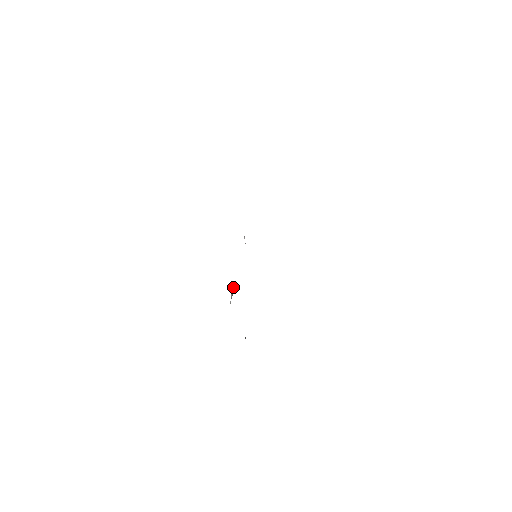
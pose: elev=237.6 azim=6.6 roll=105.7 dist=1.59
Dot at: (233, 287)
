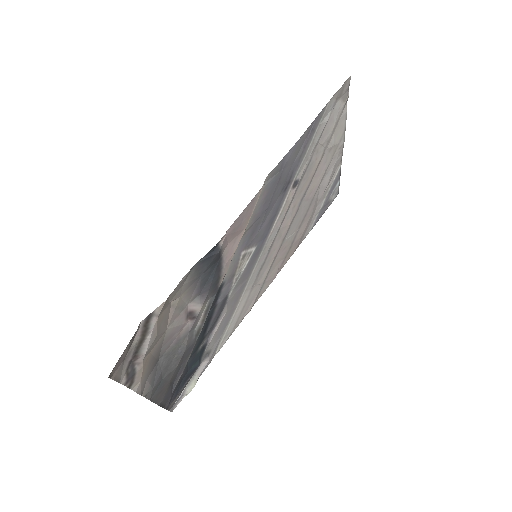
Dot at: (198, 374)
